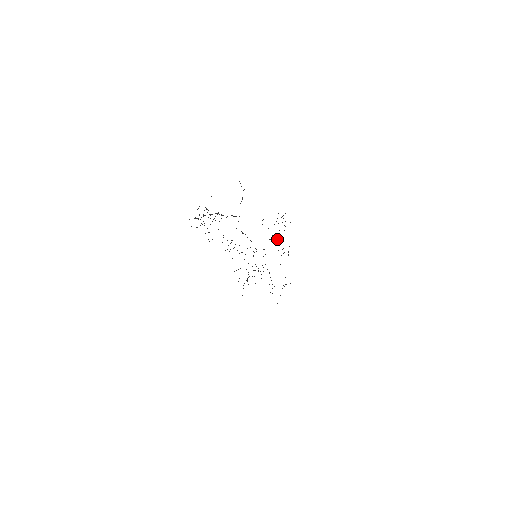
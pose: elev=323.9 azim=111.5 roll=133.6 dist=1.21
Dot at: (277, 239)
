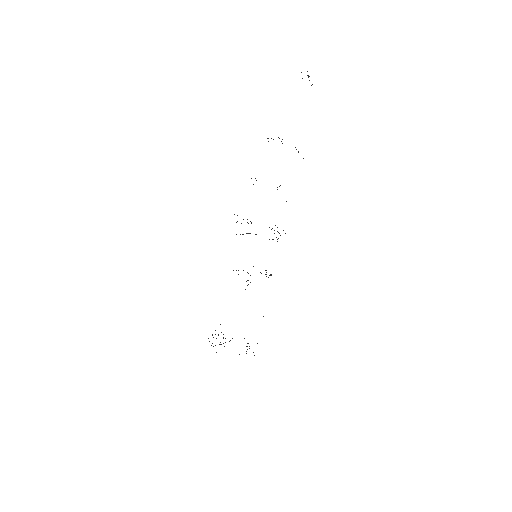
Dot at: occluded
